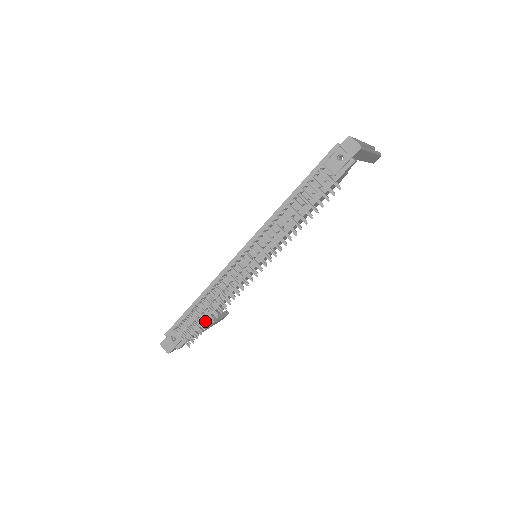
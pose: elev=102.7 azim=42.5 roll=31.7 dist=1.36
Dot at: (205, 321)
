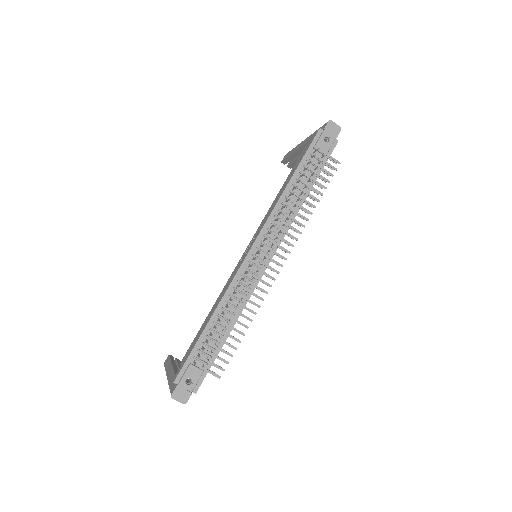
Dot at: (234, 338)
